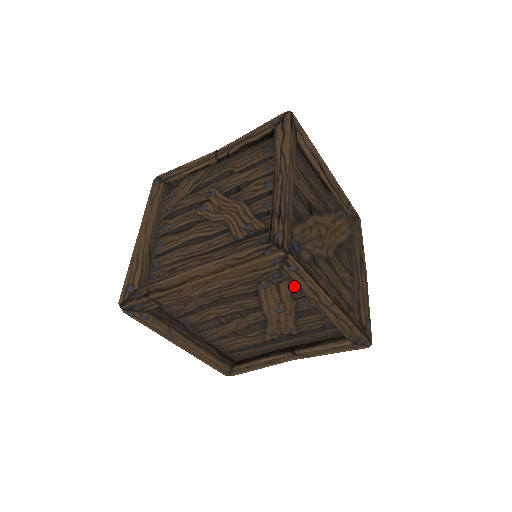
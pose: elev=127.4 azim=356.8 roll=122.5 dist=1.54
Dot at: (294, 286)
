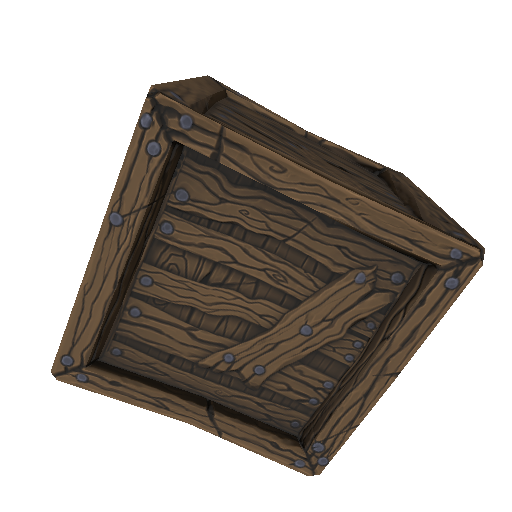
Dot at: (383, 312)
